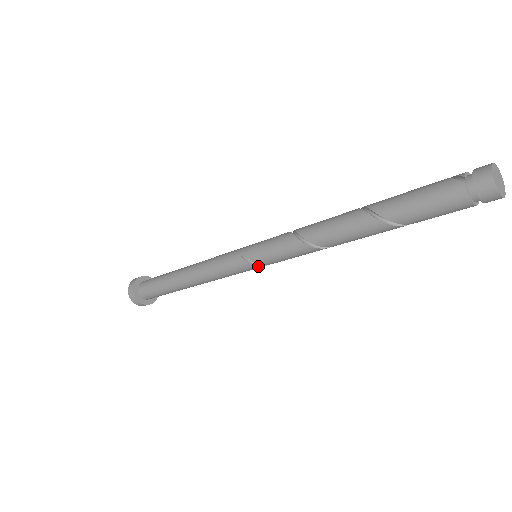
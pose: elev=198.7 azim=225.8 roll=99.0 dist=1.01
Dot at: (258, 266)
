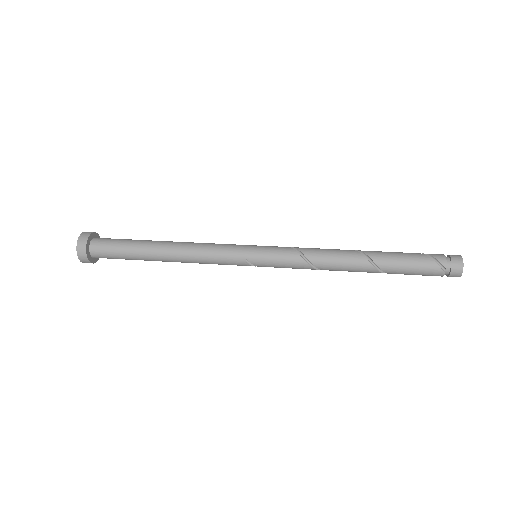
Dot at: occluded
